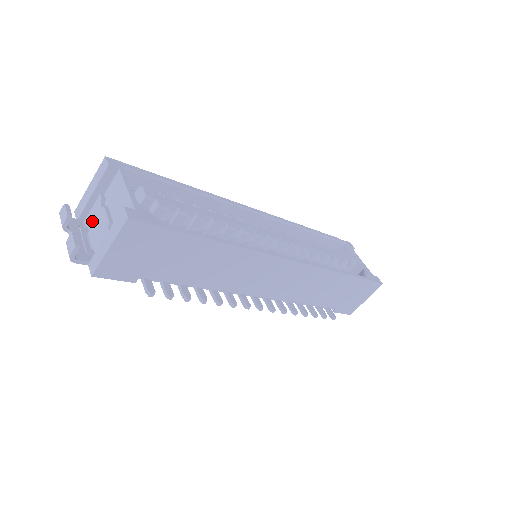
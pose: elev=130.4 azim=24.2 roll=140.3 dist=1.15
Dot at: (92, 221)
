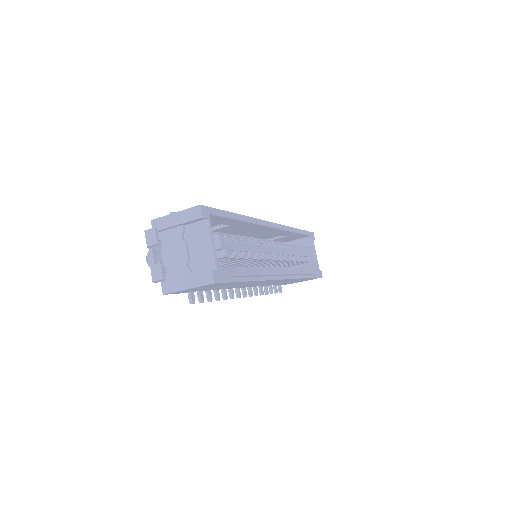
Dot at: (168, 242)
